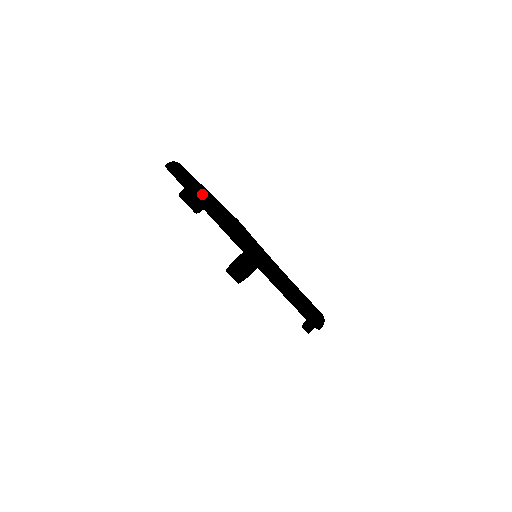
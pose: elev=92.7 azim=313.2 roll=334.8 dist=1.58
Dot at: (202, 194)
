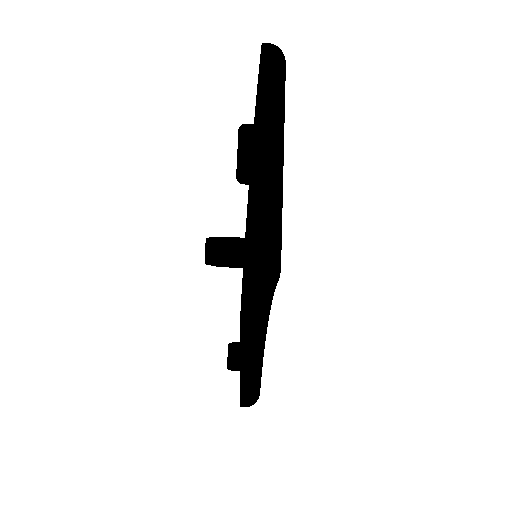
Dot at: (272, 168)
